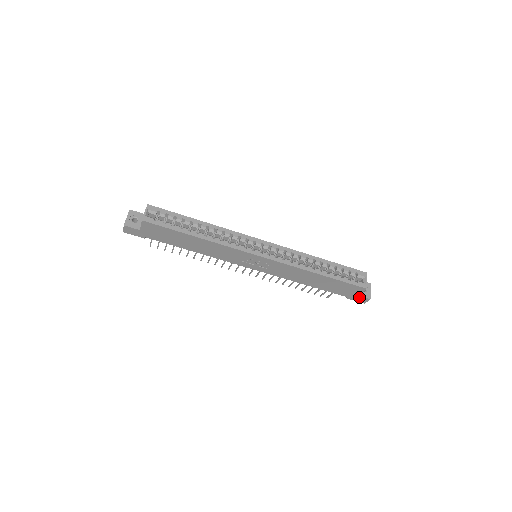
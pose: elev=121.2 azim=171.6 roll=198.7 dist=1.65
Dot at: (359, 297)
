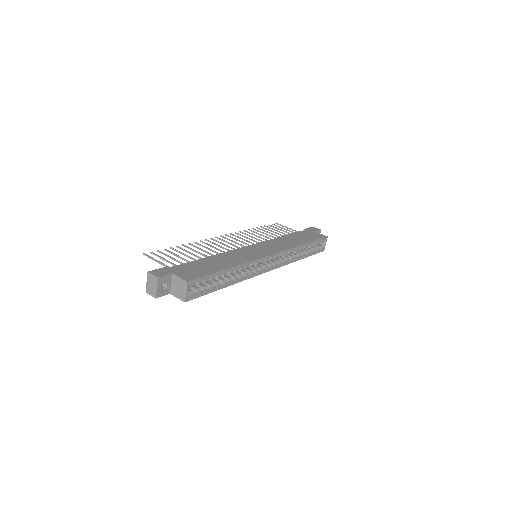
Dot at: occluded
